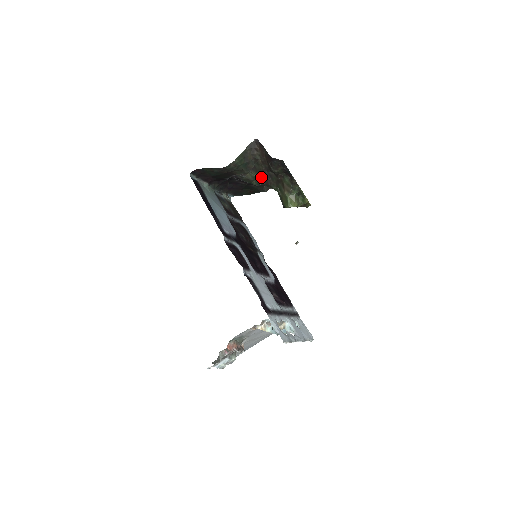
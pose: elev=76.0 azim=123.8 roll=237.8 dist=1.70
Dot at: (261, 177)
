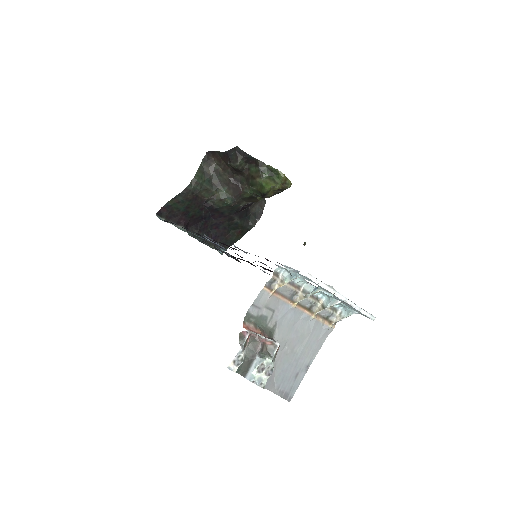
Dot at: (231, 189)
